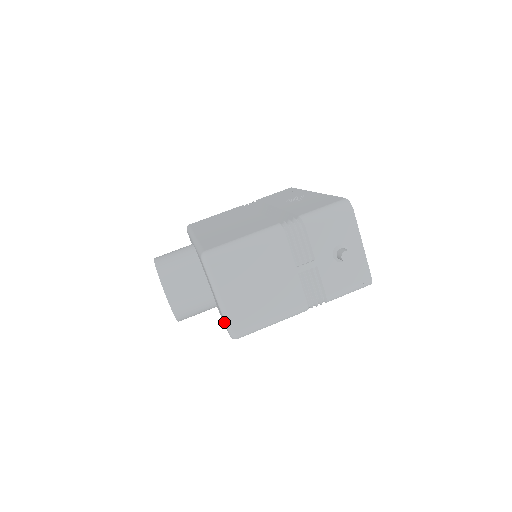
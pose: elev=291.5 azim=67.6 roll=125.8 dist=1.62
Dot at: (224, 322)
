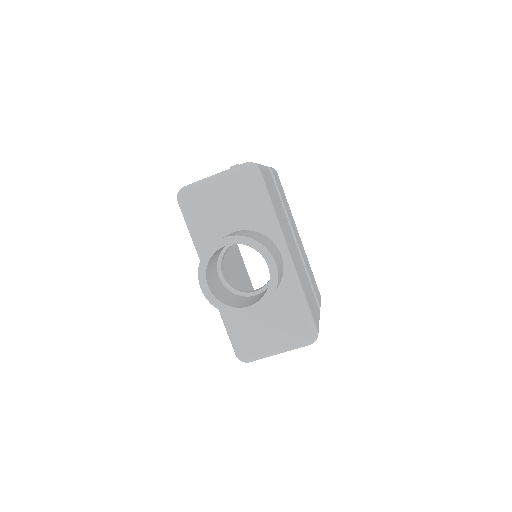
Dot at: (245, 183)
